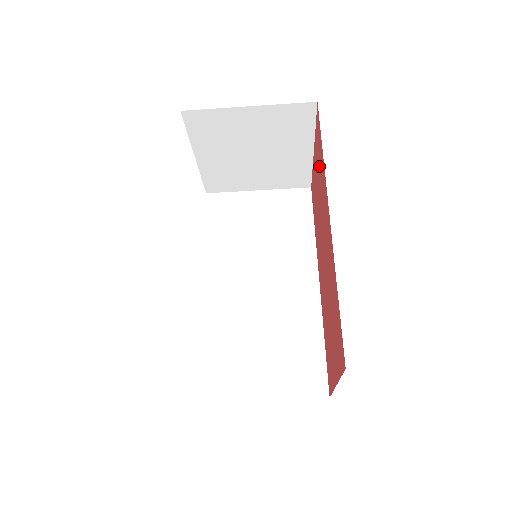
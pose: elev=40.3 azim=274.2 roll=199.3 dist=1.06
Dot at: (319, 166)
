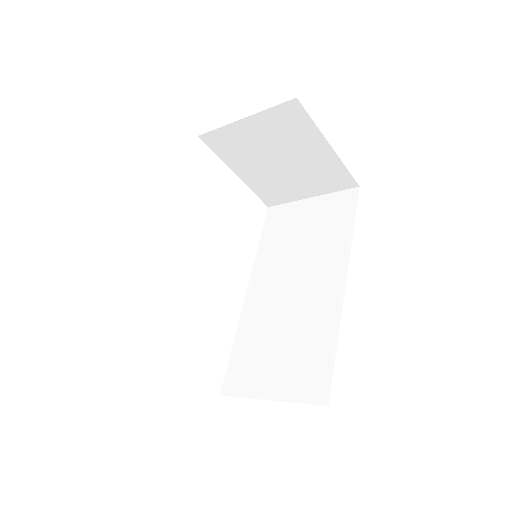
Dot at: occluded
